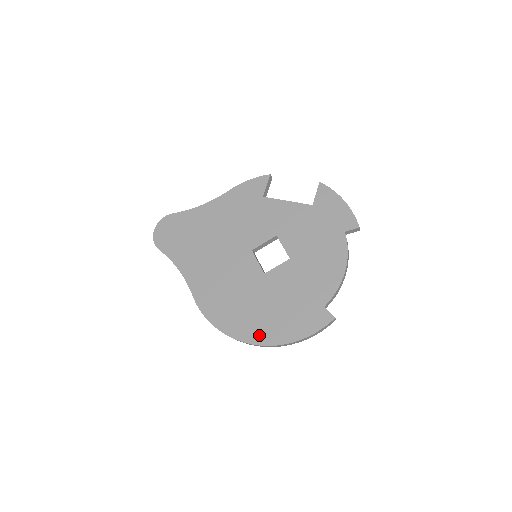
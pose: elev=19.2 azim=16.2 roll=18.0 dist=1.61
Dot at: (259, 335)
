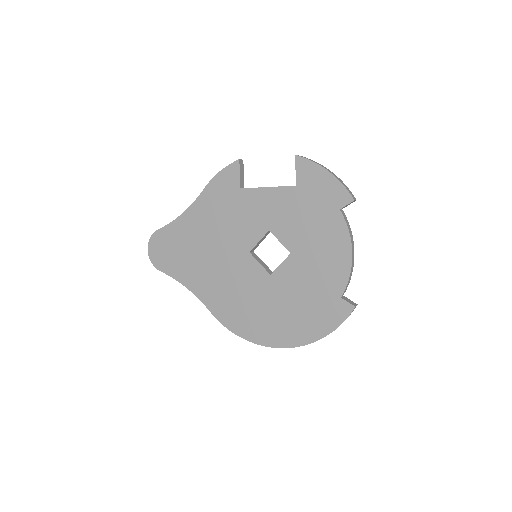
Dot at: (286, 338)
